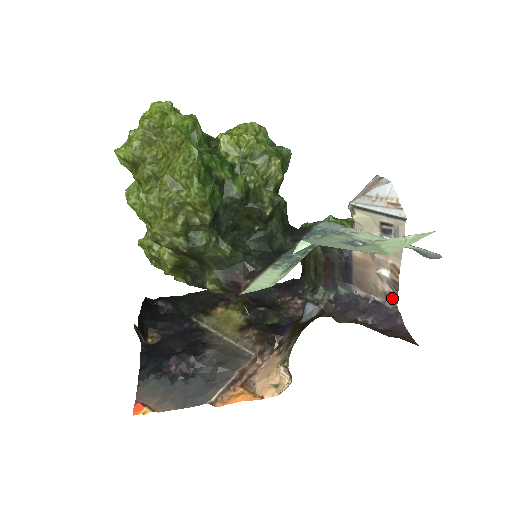
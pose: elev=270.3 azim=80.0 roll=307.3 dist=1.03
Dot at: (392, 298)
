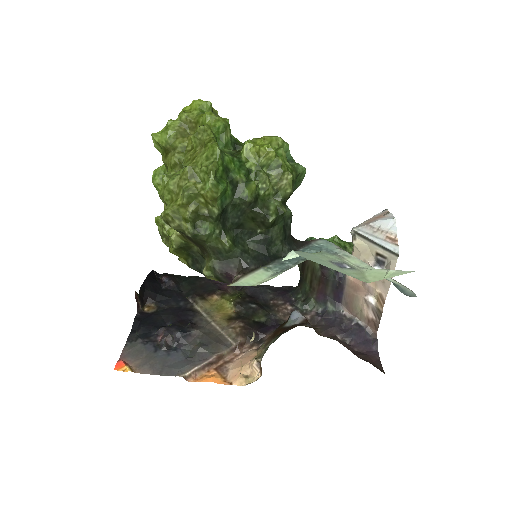
Dot at: (374, 325)
